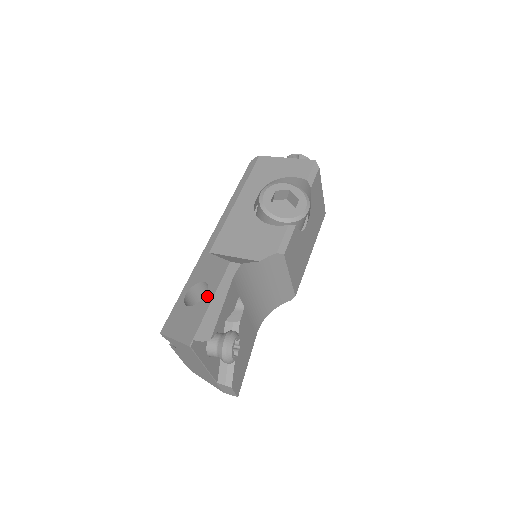
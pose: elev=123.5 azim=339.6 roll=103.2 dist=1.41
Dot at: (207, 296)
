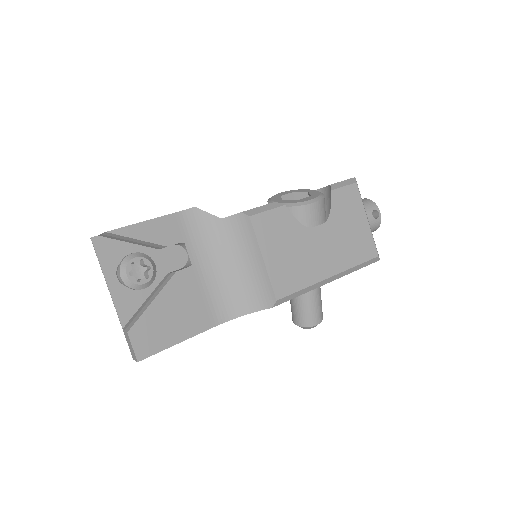
Dot at: occluded
